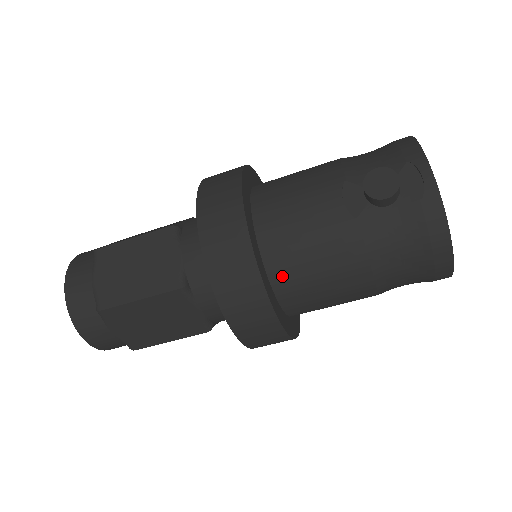
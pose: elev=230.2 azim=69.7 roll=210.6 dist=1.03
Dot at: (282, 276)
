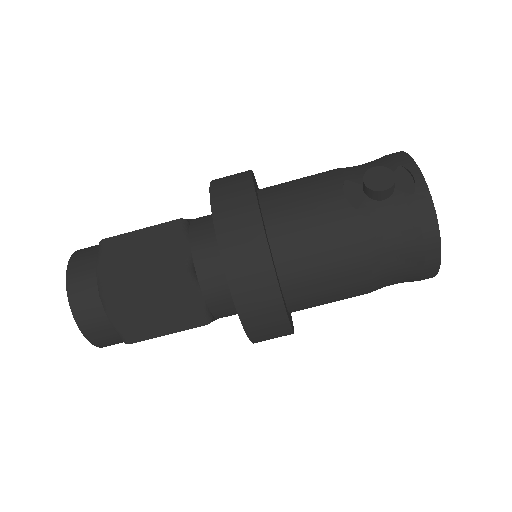
Dot at: (287, 261)
